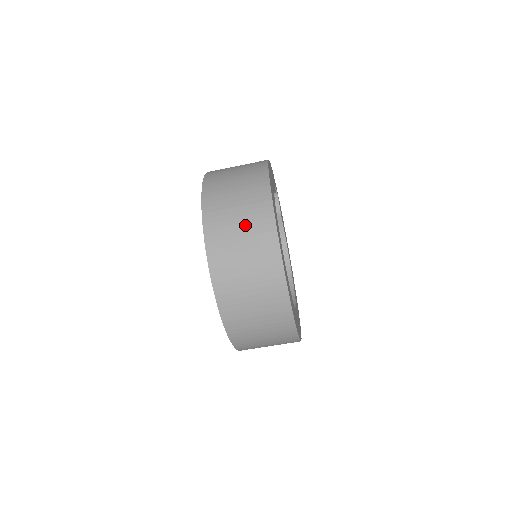
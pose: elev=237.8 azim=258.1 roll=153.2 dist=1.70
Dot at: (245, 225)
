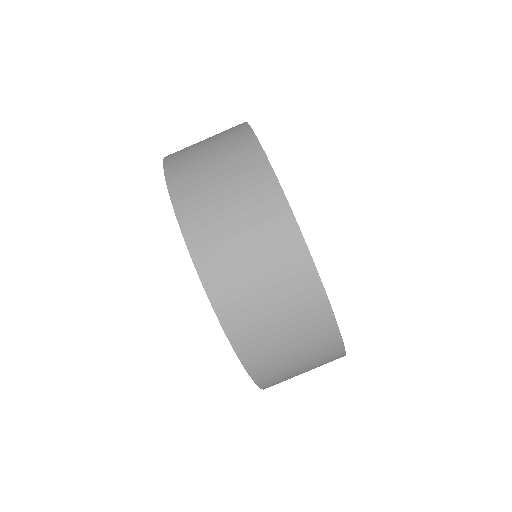
Dot at: (227, 175)
